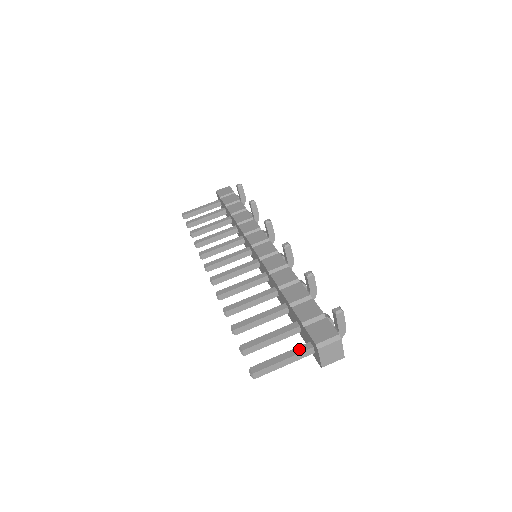
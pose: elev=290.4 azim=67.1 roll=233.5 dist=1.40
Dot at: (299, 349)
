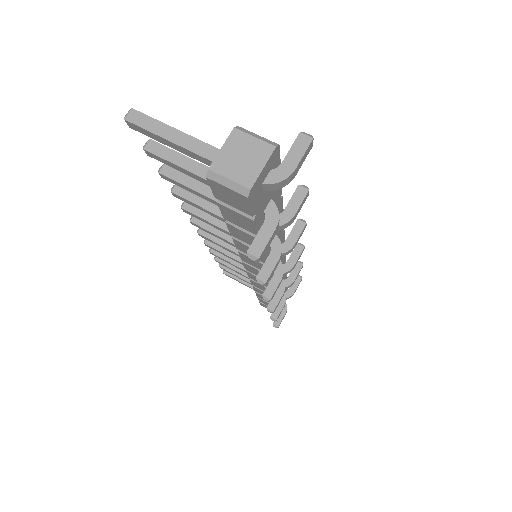
Dot at: (210, 147)
